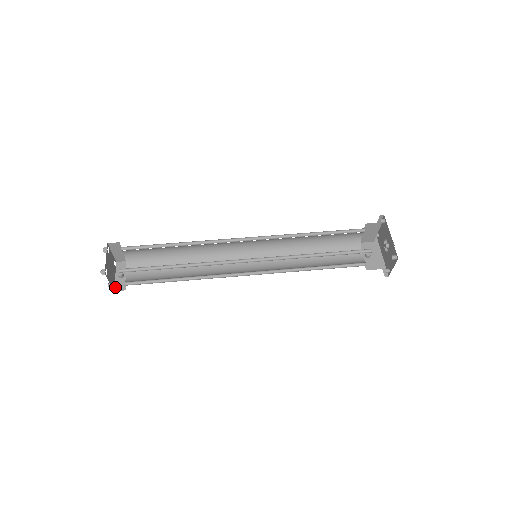
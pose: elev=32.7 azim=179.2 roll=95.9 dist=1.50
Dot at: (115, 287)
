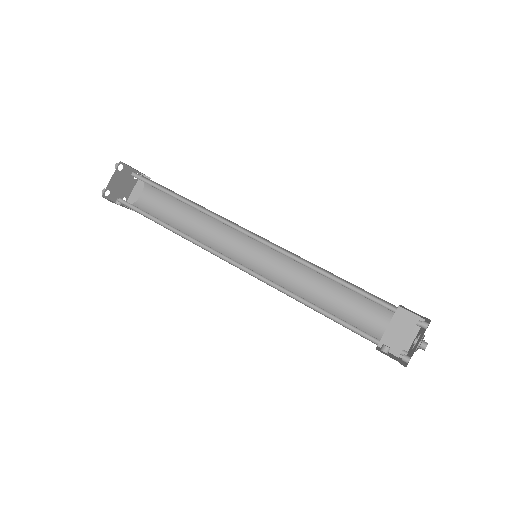
Dot at: (106, 198)
